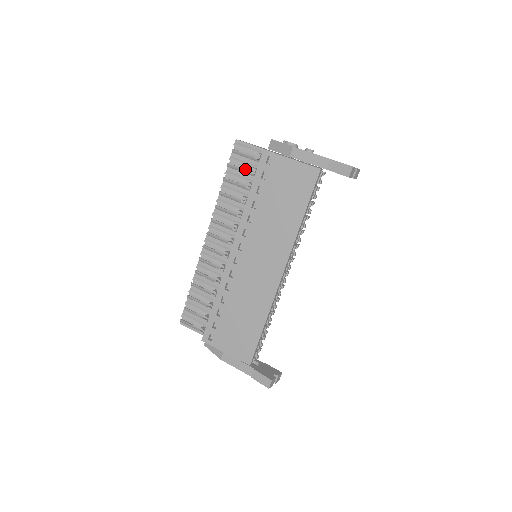
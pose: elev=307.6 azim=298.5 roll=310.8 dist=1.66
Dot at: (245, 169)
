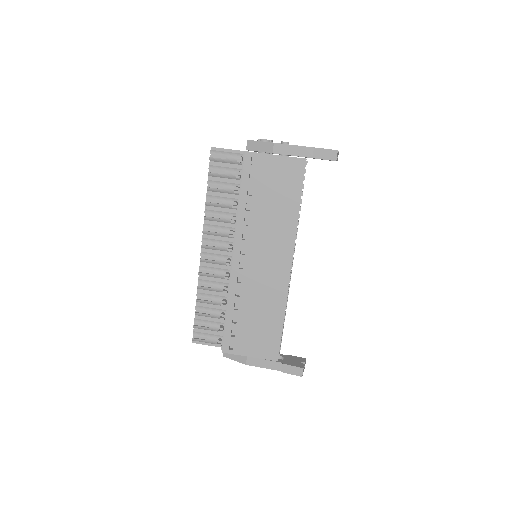
Dot at: (228, 174)
